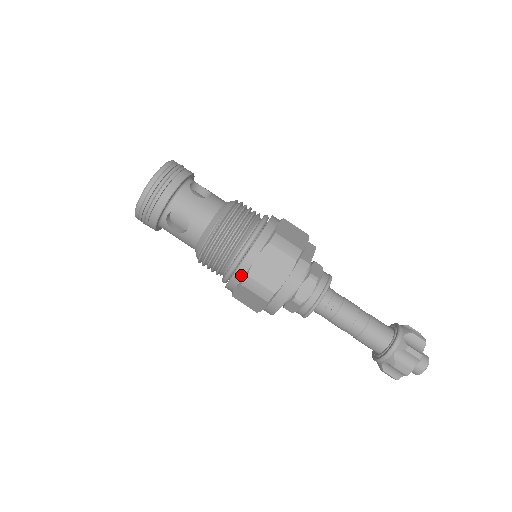
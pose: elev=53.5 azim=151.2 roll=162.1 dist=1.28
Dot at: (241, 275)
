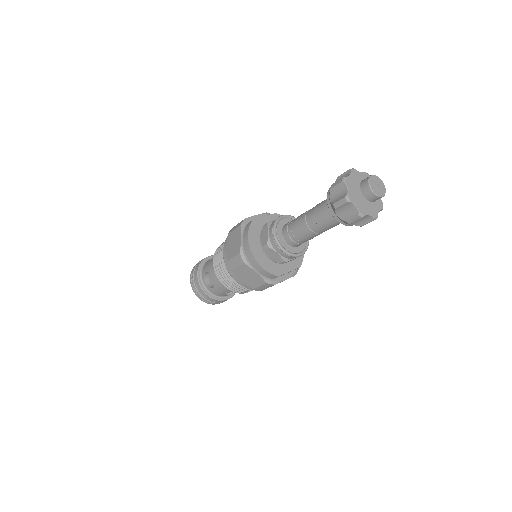
Dot at: occluded
